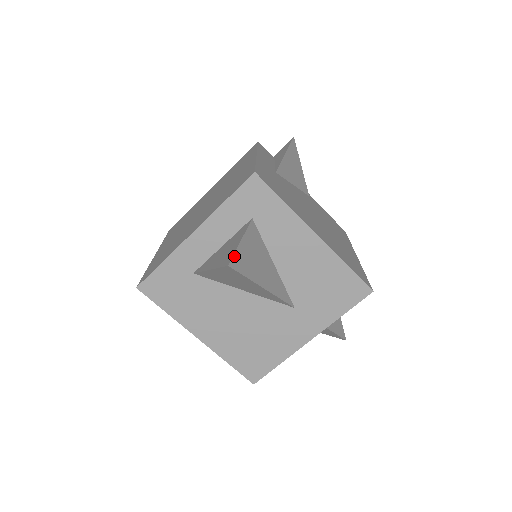
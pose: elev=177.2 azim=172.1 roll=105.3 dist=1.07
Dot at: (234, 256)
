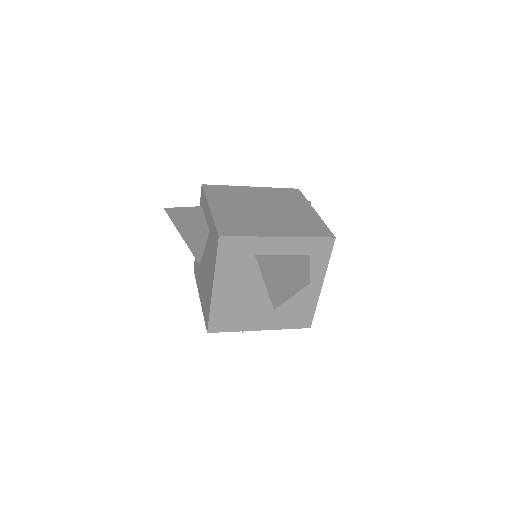
Dot at: occluded
